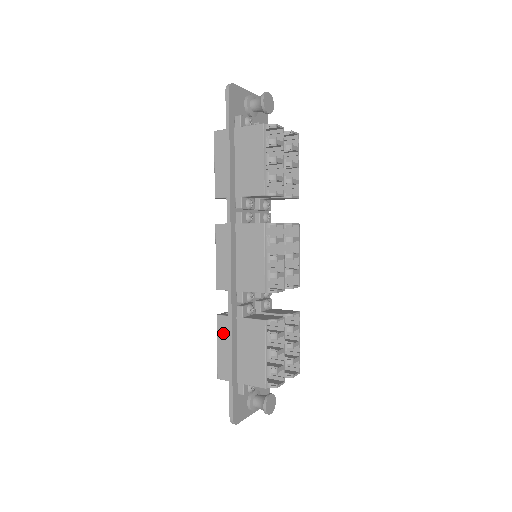
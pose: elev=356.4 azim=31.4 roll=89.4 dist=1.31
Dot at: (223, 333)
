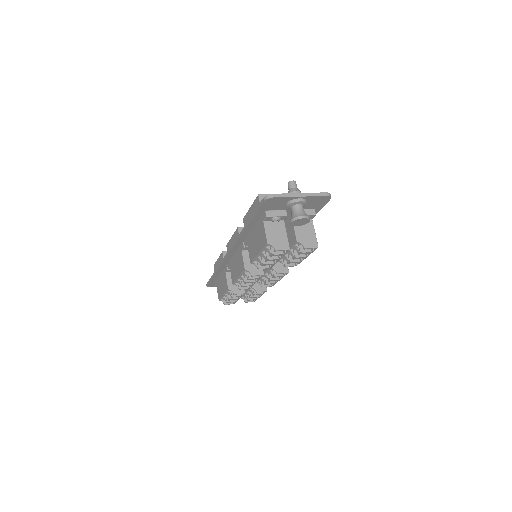
Dot at: (220, 261)
